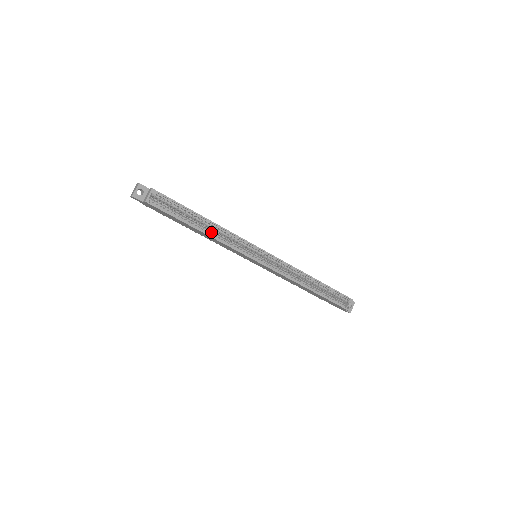
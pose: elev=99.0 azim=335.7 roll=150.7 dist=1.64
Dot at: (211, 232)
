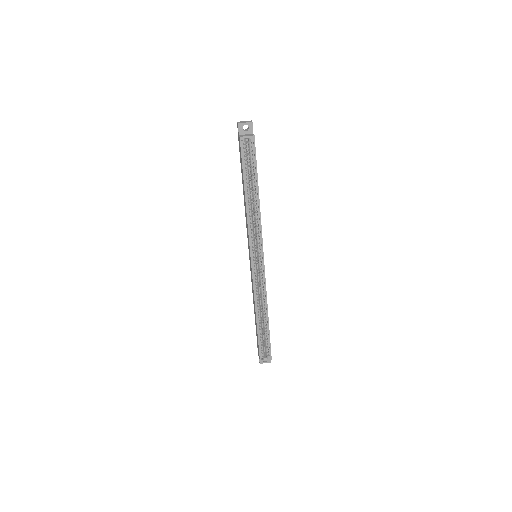
Dot at: (250, 207)
